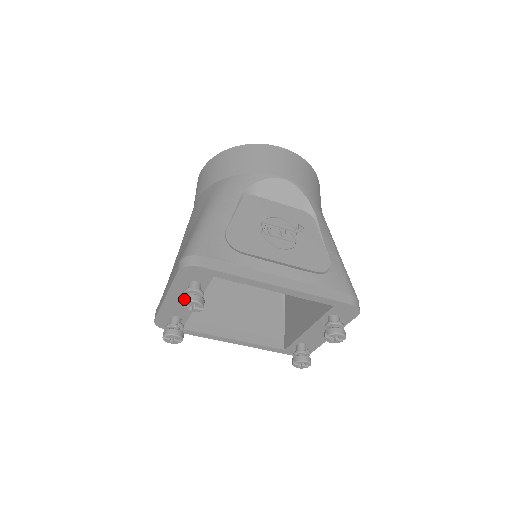
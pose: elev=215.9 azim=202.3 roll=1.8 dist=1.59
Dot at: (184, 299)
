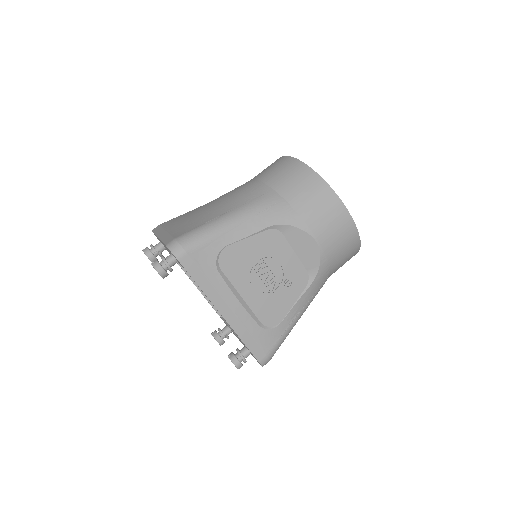
Dot at: (155, 264)
